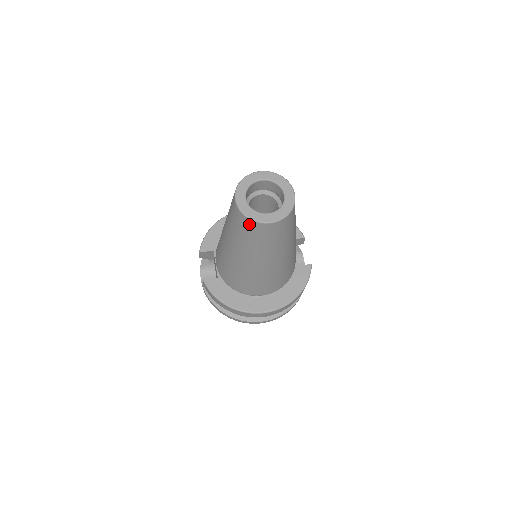
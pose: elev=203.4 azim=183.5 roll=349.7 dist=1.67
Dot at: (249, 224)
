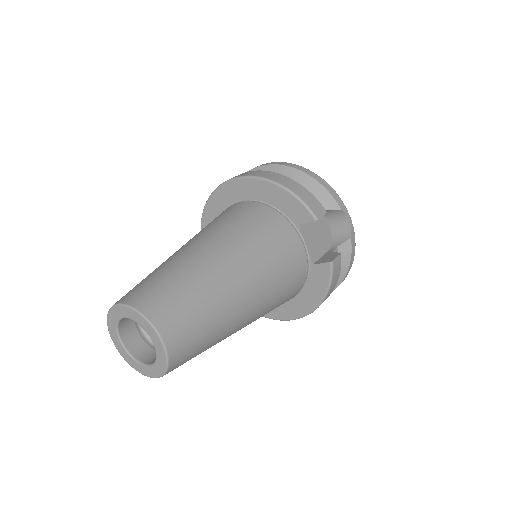
Dot at: occluded
